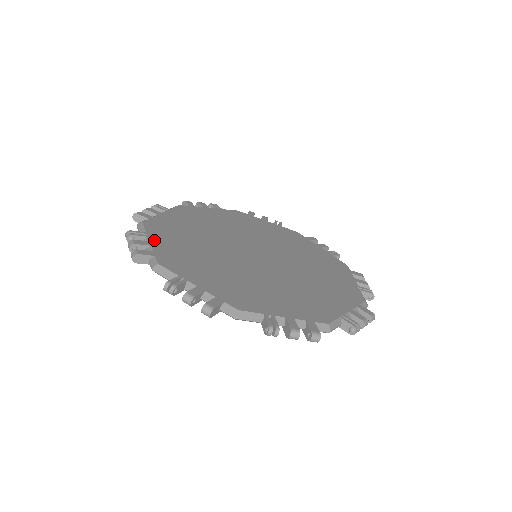
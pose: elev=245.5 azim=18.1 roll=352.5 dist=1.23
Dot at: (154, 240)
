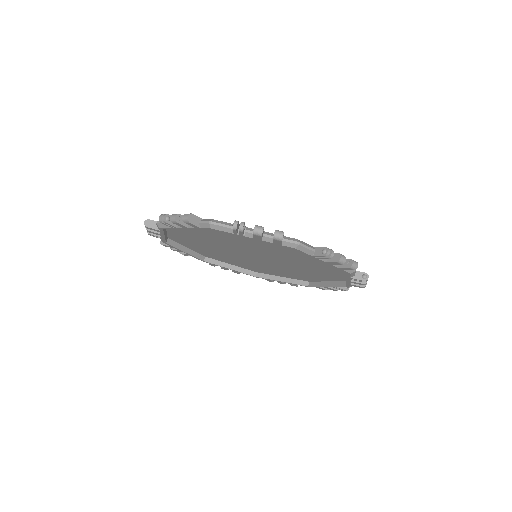
Dot at: occluded
